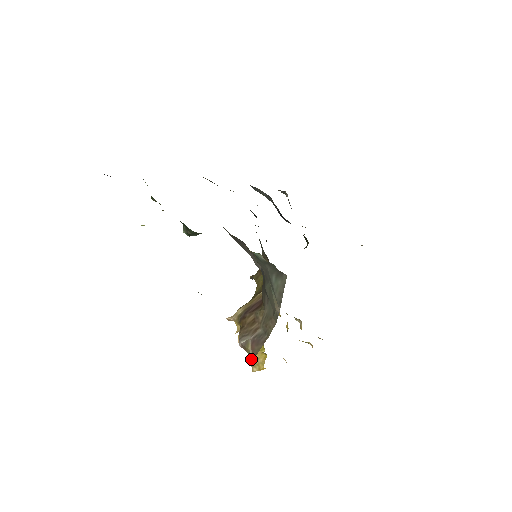
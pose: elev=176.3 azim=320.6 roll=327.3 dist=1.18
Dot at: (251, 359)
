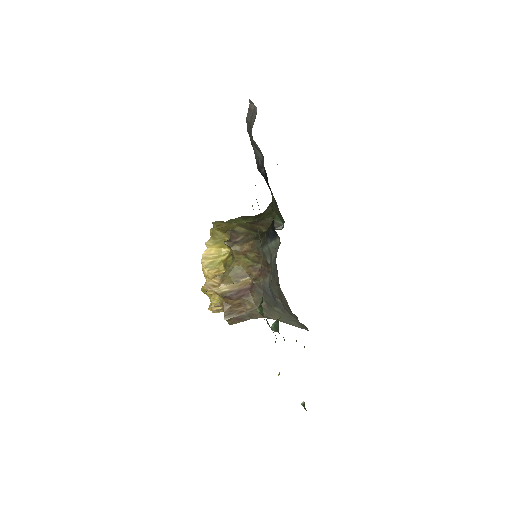
Dot at: occluded
